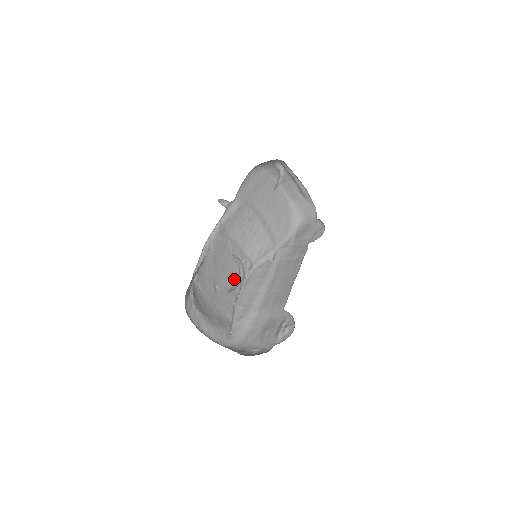
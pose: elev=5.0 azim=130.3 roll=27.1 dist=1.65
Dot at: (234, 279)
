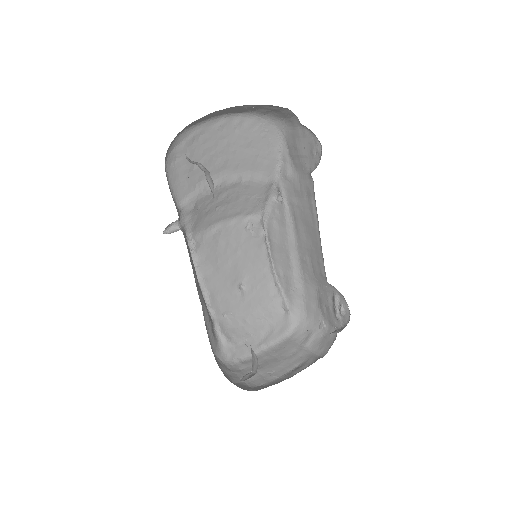
Dot at: (253, 254)
